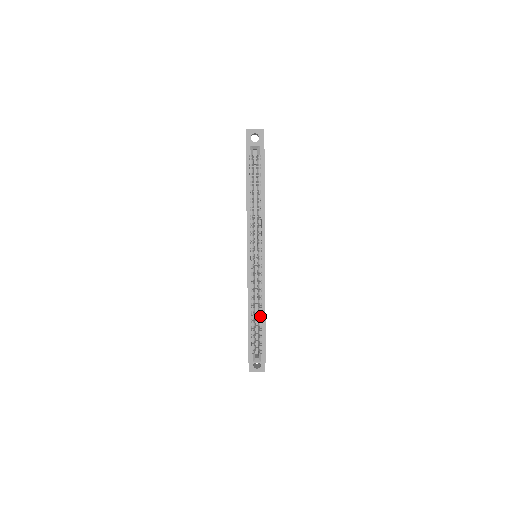
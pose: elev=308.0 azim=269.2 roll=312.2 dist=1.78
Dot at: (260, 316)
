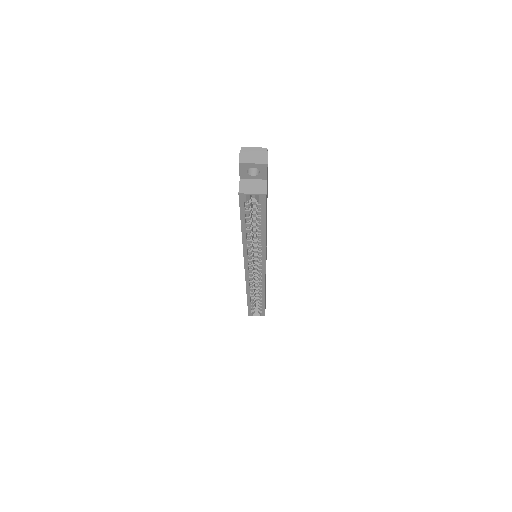
Dot at: (260, 296)
